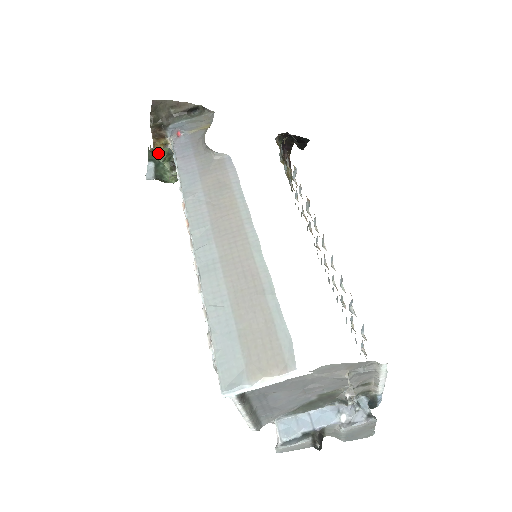
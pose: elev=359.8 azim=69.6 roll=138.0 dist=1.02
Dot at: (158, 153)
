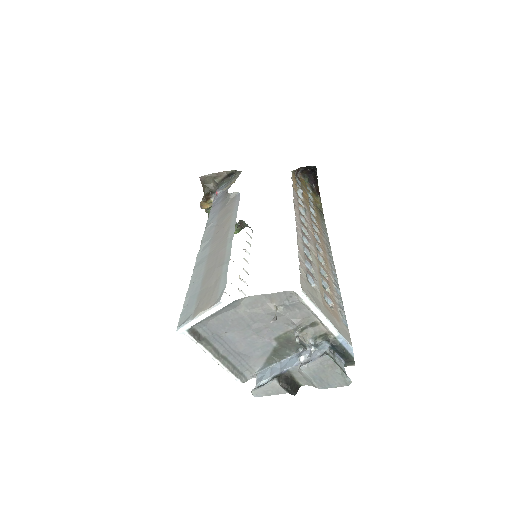
Dot at: occluded
